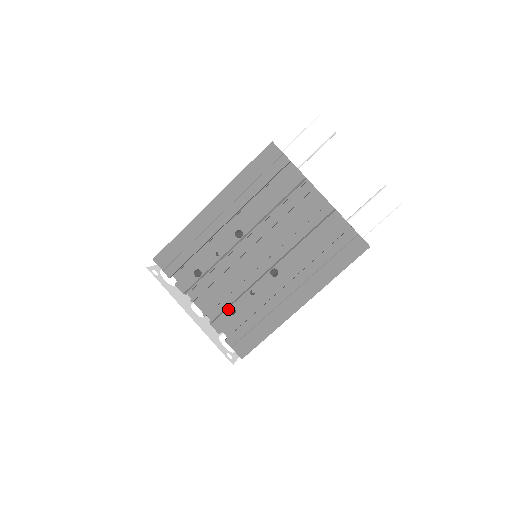
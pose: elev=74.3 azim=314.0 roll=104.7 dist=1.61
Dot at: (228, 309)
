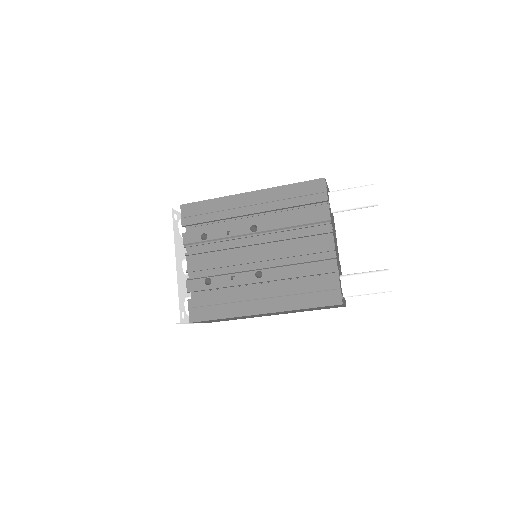
Dot at: (207, 278)
